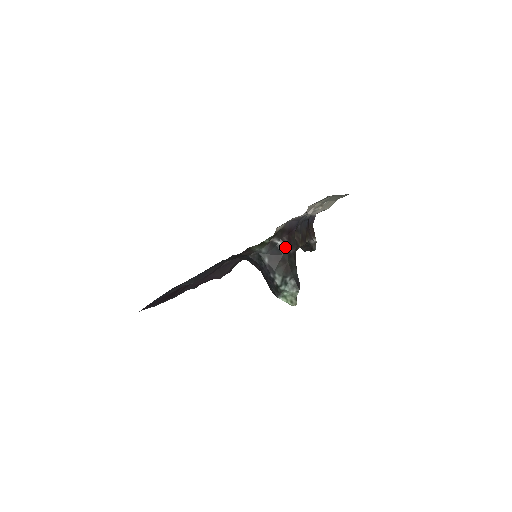
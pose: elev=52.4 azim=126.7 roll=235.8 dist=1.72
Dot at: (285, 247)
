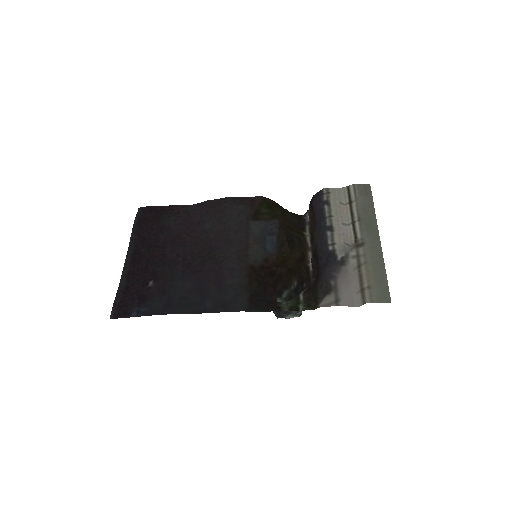
Dot at: occluded
